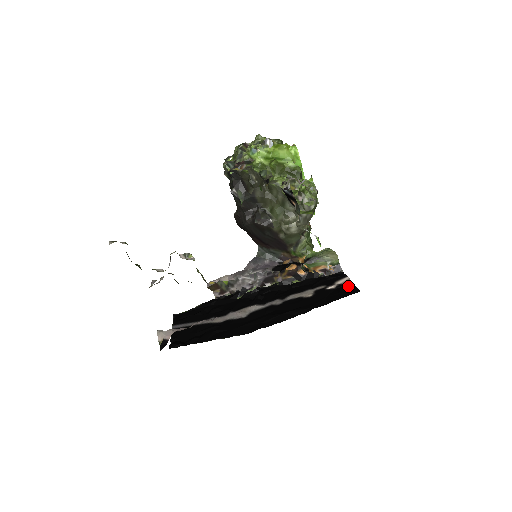
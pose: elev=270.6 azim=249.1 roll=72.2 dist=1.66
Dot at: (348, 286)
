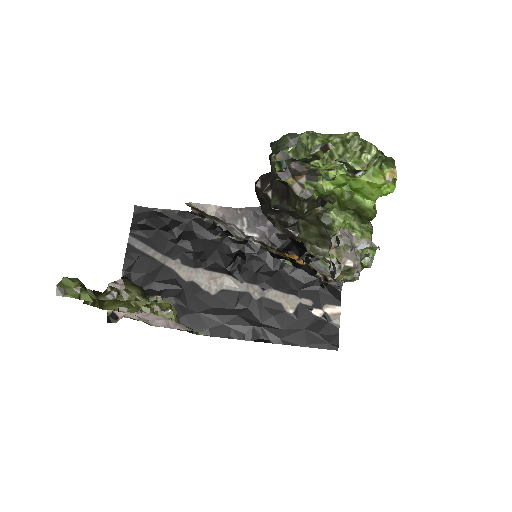
Dot at: (332, 328)
